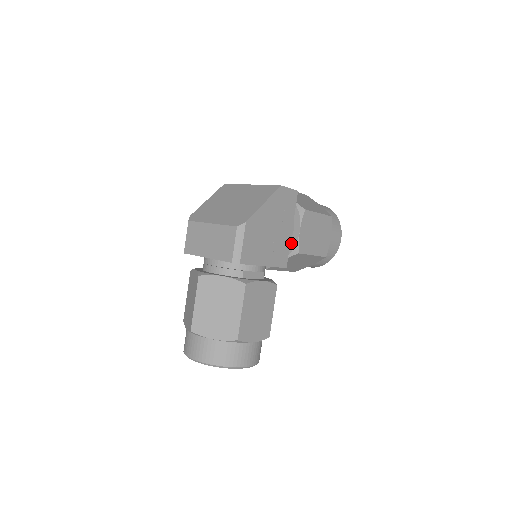
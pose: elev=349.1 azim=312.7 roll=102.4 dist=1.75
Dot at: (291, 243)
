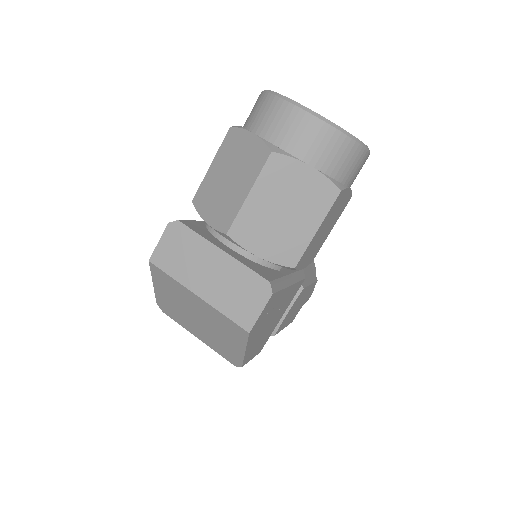
Dot at: occluded
